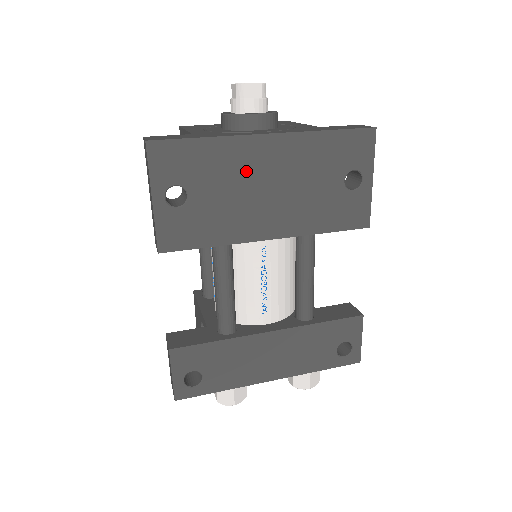
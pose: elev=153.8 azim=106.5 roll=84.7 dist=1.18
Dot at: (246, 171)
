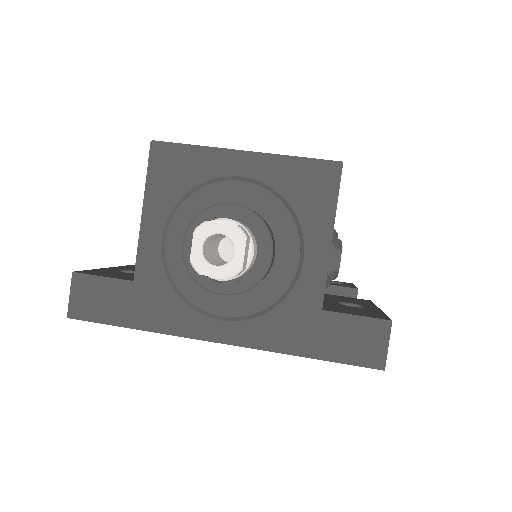
Dot at: occluded
